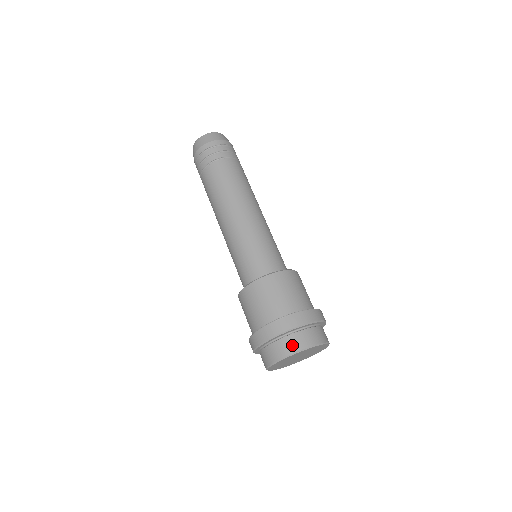
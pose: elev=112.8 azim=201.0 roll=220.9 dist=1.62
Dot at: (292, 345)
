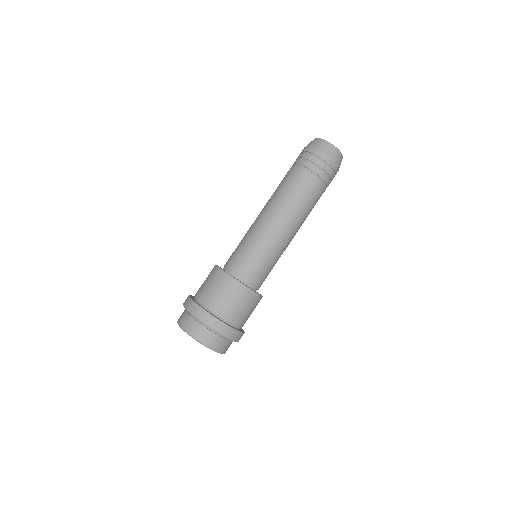
Dot at: (204, 337)
